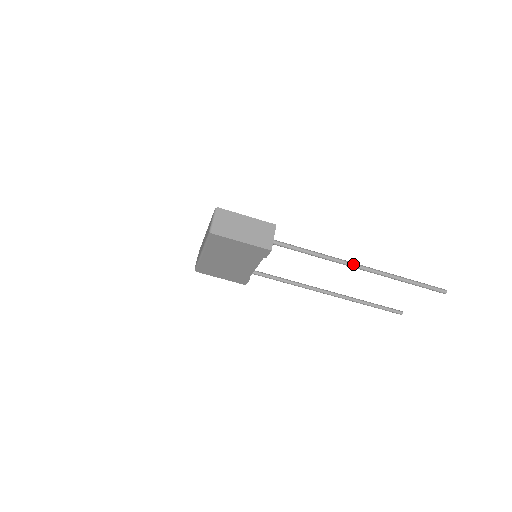
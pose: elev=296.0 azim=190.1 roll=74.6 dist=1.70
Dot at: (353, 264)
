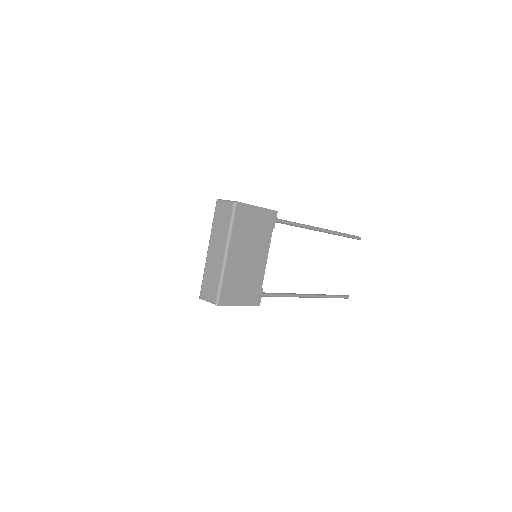
Dot at: (314, 227)
